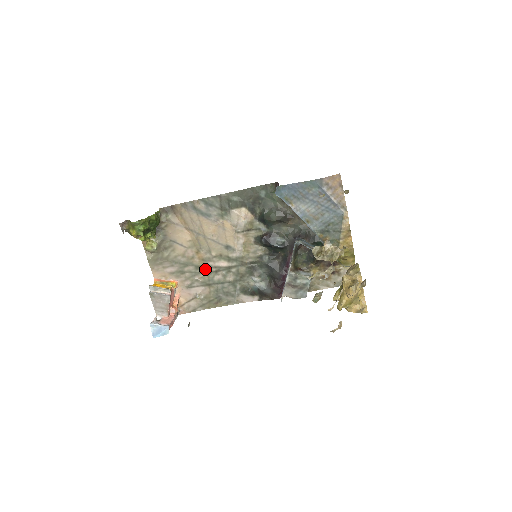
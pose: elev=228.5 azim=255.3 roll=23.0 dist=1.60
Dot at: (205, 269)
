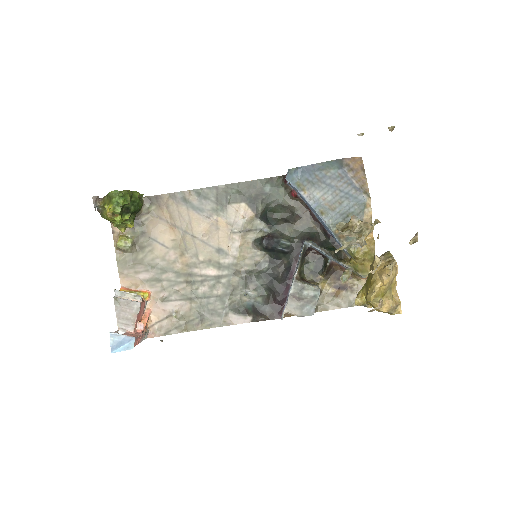
Dot at: (188, 278)
